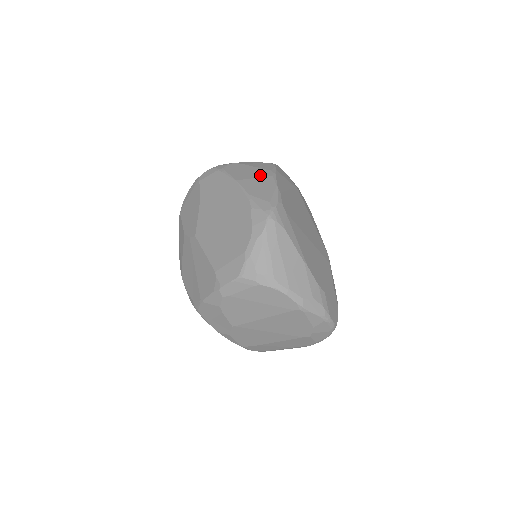
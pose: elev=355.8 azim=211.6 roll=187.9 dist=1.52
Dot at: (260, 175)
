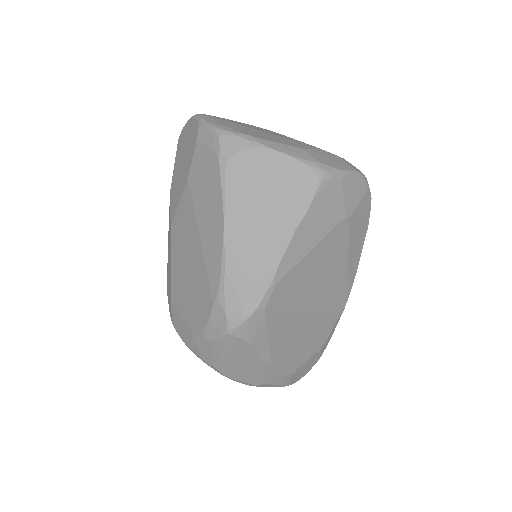
Dot at: (268, 224)
